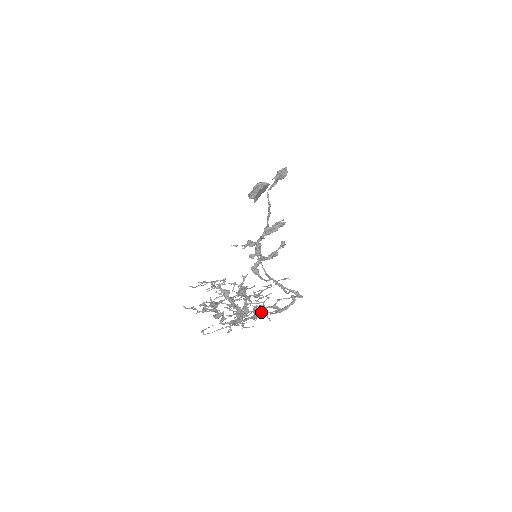
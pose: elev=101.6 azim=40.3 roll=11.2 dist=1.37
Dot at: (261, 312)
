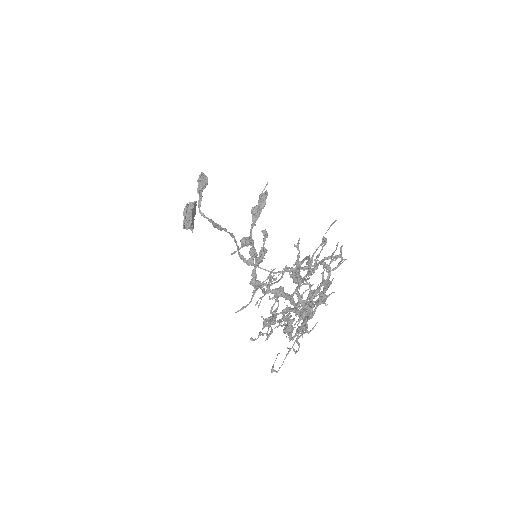
Dot at: (313, 301)
